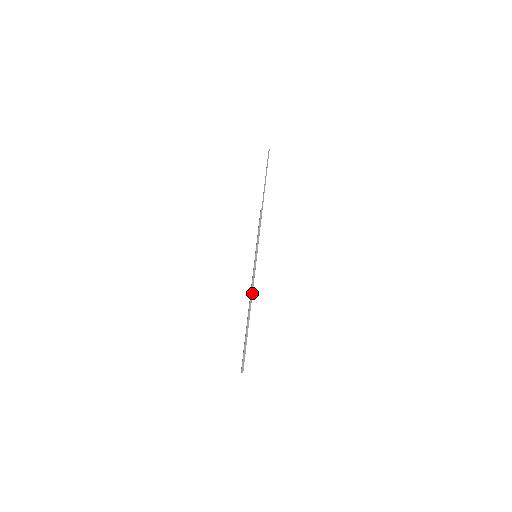
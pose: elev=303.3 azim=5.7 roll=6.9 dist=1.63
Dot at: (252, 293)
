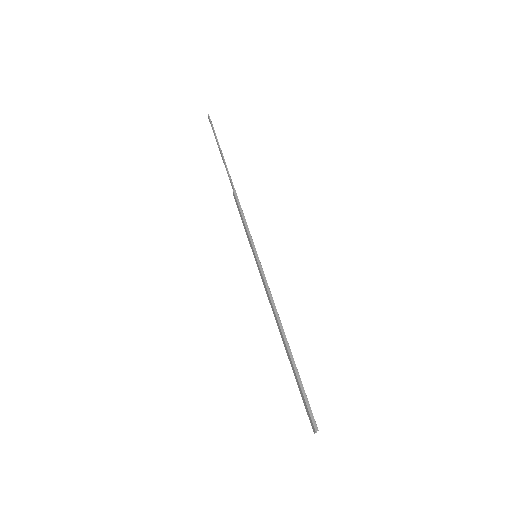
Dot at: (276, 309)
